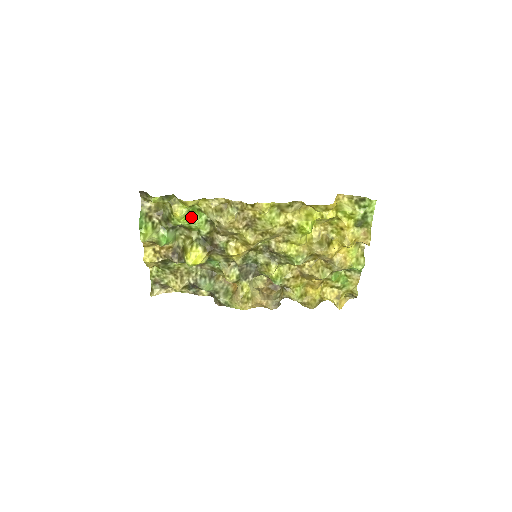
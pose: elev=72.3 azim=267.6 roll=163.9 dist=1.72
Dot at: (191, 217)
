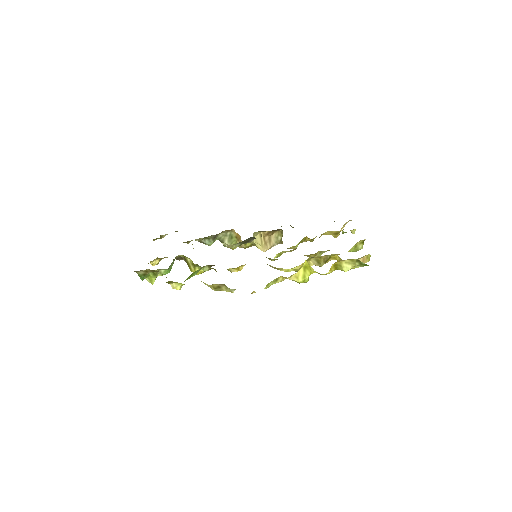
Dot at: (189, 278)
